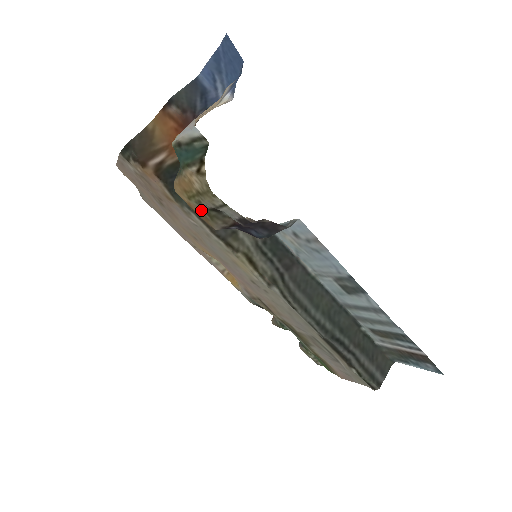
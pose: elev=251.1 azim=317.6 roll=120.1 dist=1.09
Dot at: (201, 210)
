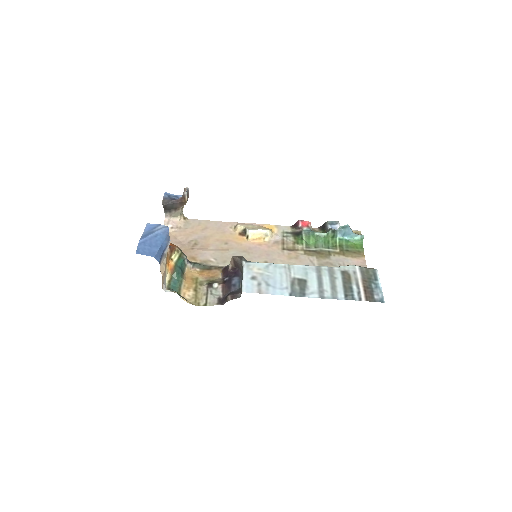
Dot at: (206, 278)
